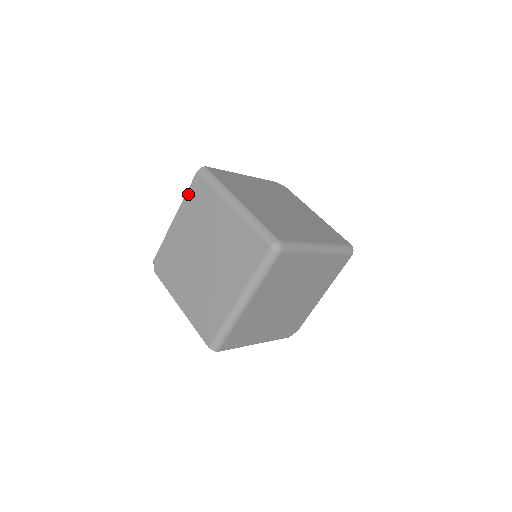
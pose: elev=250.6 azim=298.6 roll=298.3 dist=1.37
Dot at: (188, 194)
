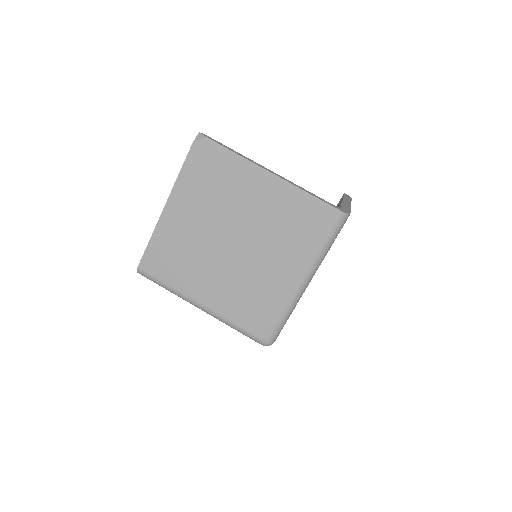
Dot at: occluded
